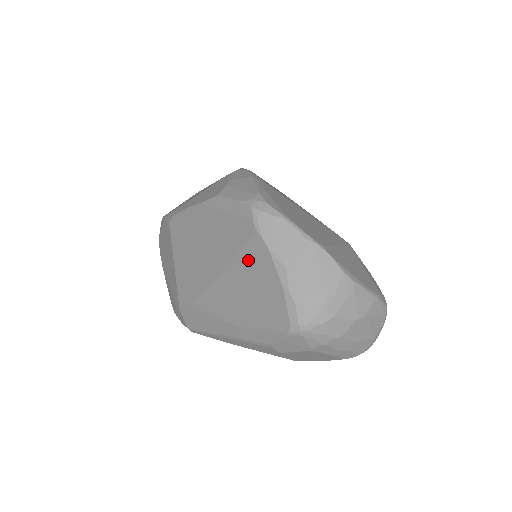
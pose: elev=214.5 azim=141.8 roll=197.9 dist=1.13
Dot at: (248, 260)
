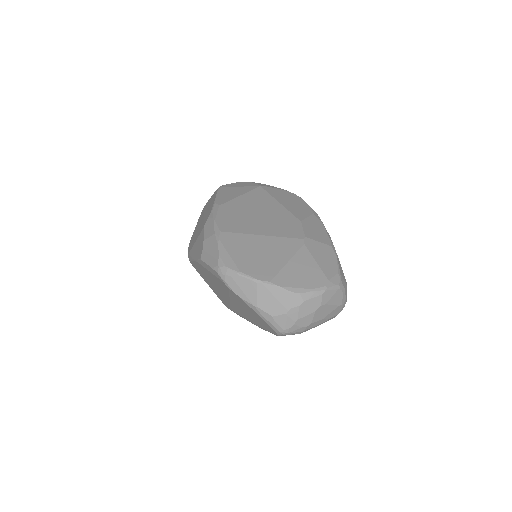
Dot at: (236, 299)
